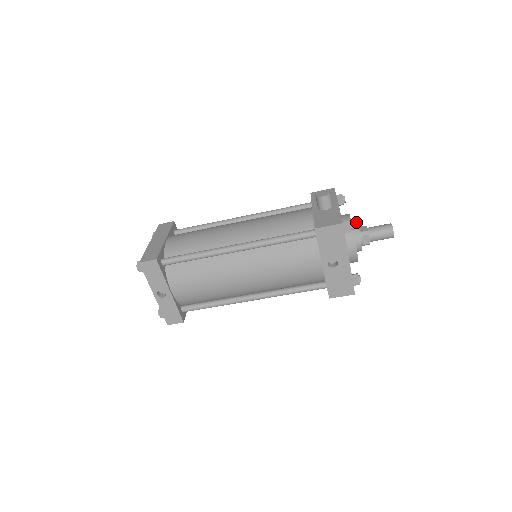
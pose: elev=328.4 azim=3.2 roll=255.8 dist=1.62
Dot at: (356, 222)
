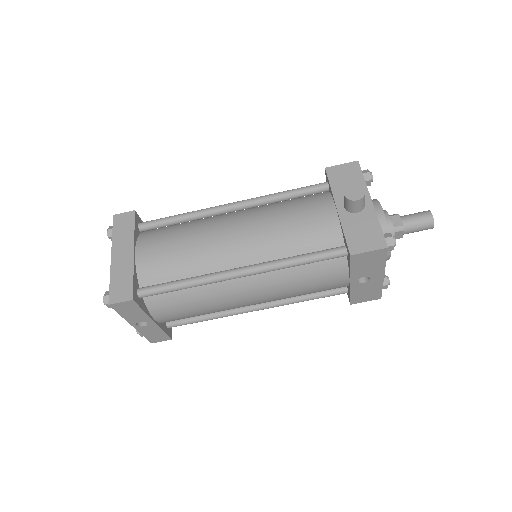
Dot at: (387, 212)
